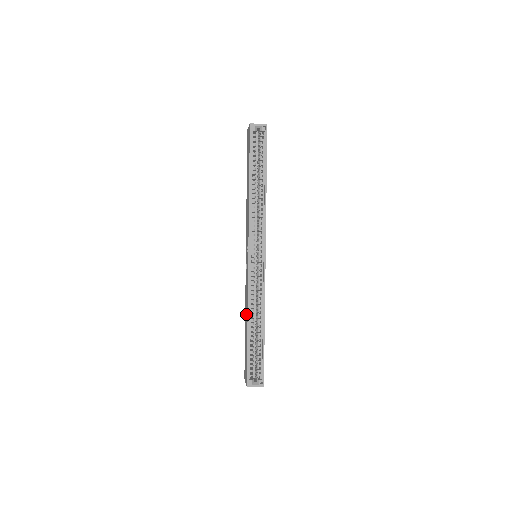
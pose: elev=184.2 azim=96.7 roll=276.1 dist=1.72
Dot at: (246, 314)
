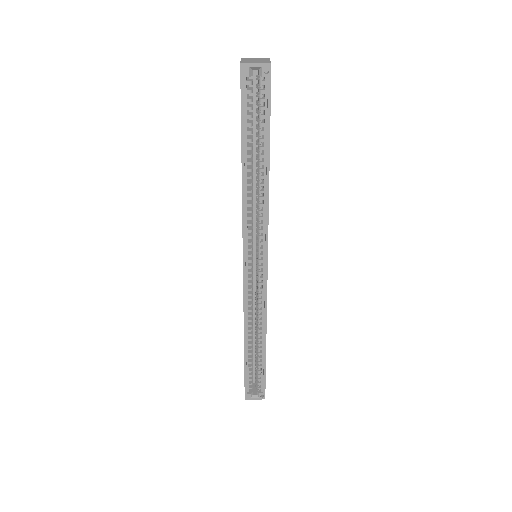
Dot at: occluded
